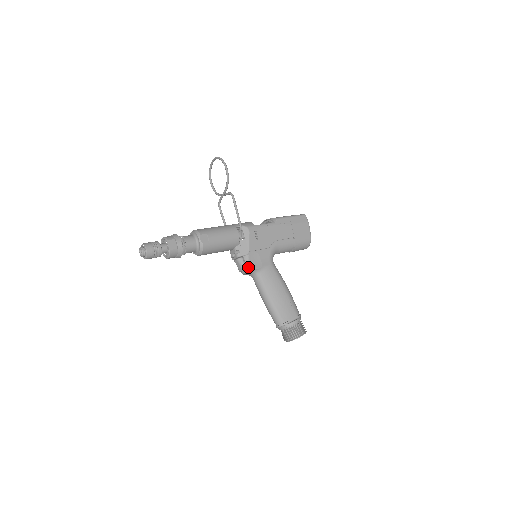
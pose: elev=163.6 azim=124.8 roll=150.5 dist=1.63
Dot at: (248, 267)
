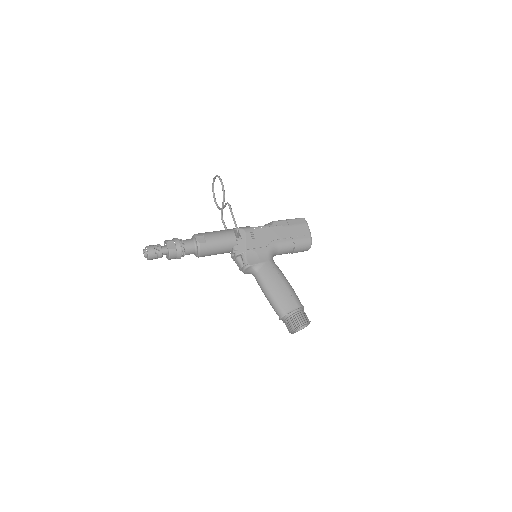
Dot at: (246, 263)
